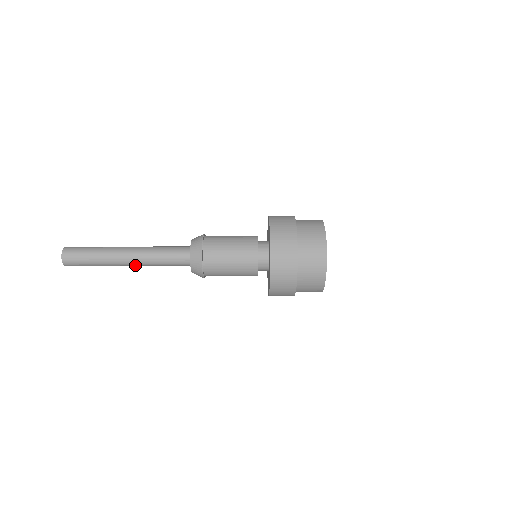
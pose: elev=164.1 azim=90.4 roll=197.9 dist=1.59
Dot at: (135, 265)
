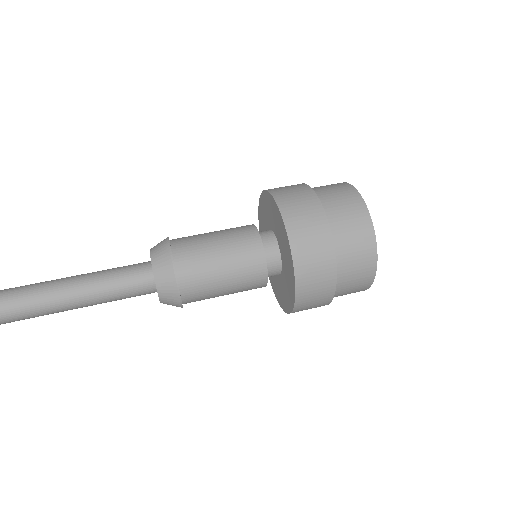
Dot at: occluded
